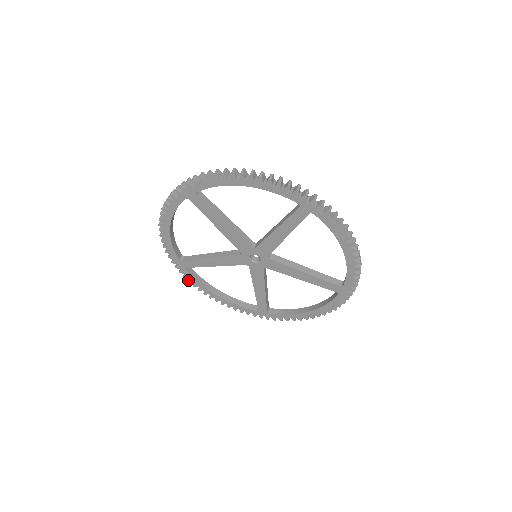
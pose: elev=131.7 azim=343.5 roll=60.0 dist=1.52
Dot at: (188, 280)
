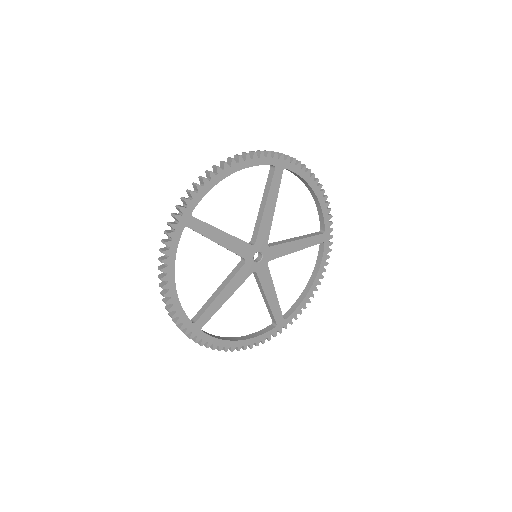
Dot at: (206, 346)
